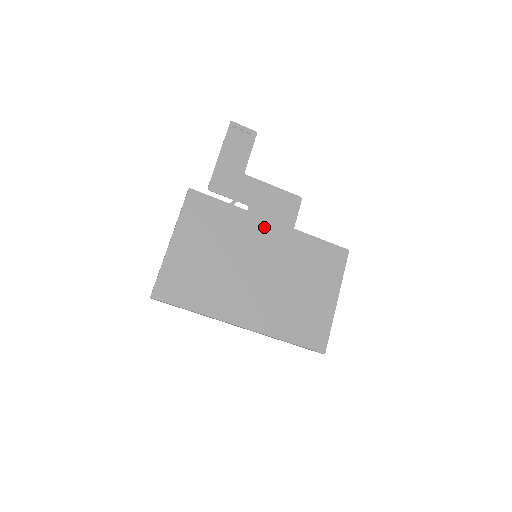
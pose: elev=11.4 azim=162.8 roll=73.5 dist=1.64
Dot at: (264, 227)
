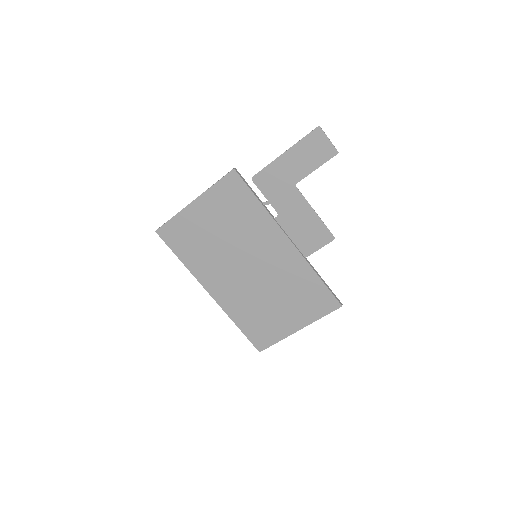
Dot at: (278, 240)
